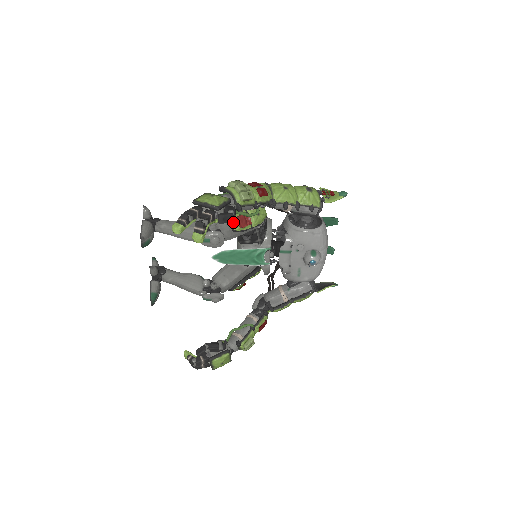
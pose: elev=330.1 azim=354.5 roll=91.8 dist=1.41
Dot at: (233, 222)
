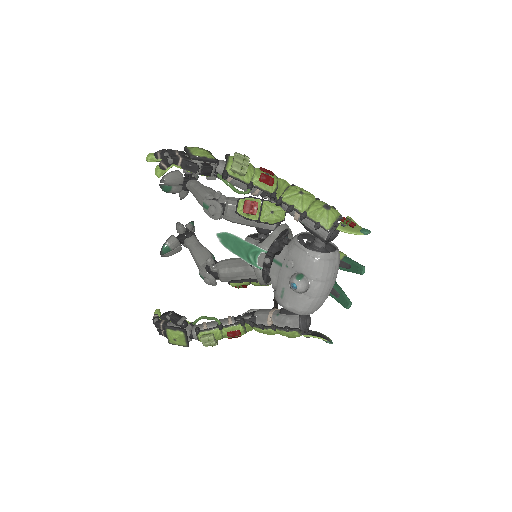
Dot at: (239, 203)
